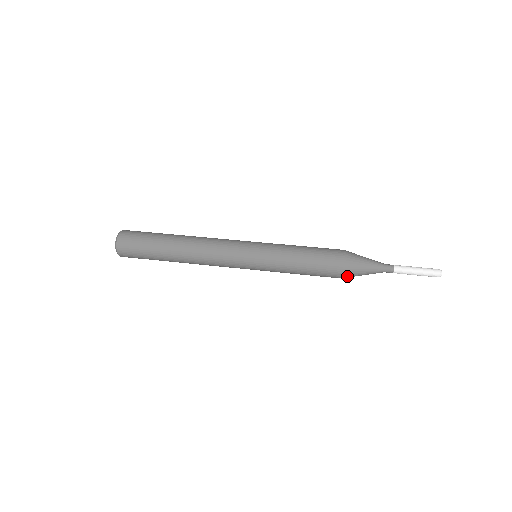
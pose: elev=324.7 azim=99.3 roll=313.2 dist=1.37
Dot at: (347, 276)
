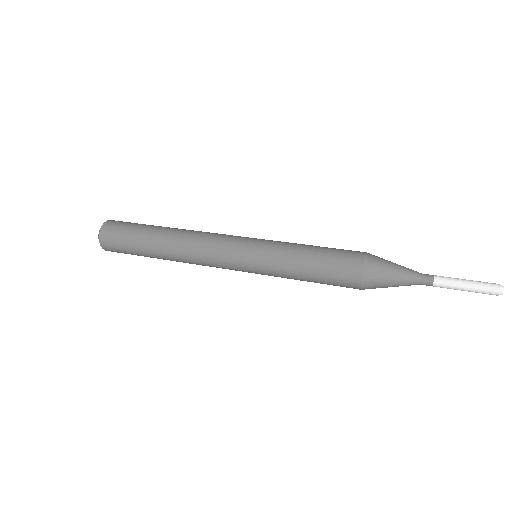
Dot at: (370, 274)
